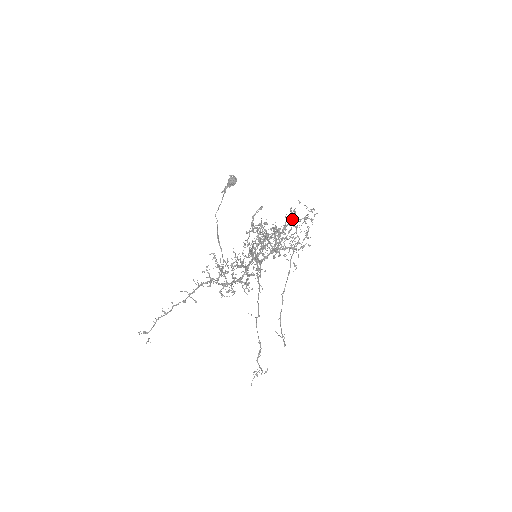
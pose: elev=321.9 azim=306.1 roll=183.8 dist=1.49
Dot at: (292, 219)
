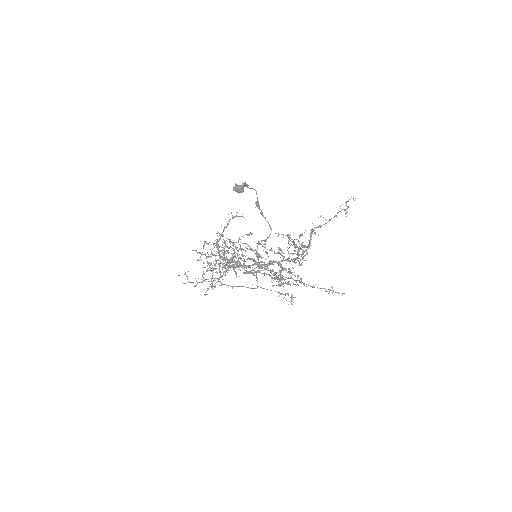
Dot at: (256, 271)
